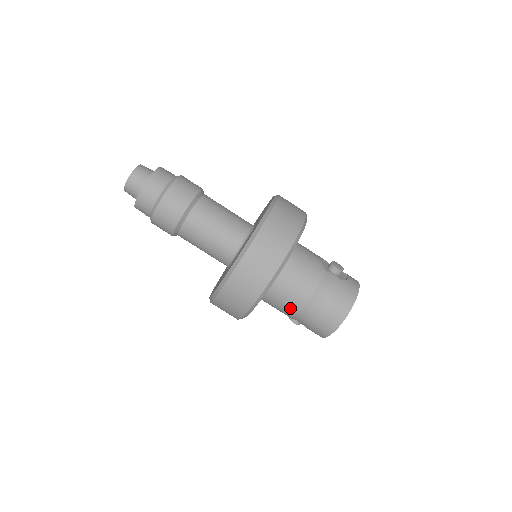
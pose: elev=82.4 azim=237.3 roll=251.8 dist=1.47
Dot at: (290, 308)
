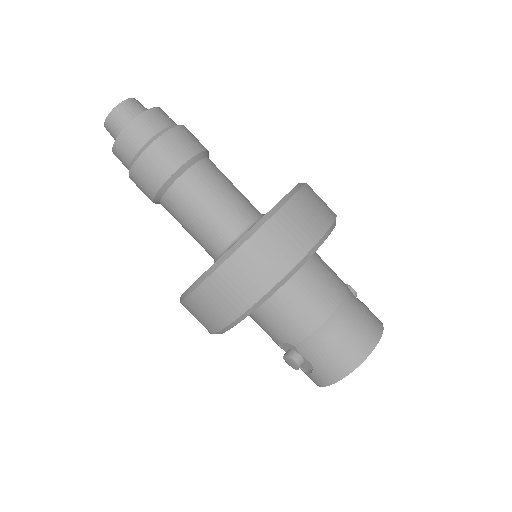
Dot at: (314, 312)
